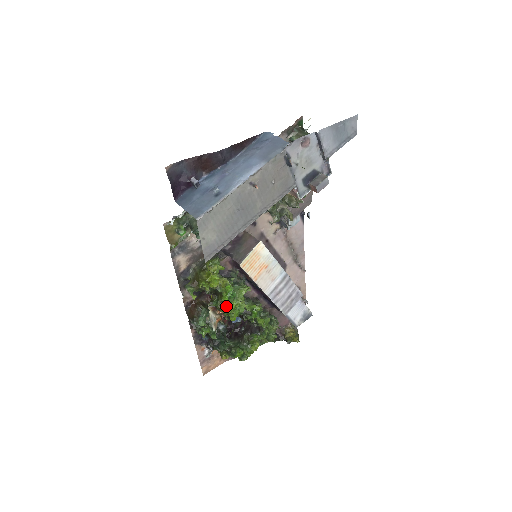
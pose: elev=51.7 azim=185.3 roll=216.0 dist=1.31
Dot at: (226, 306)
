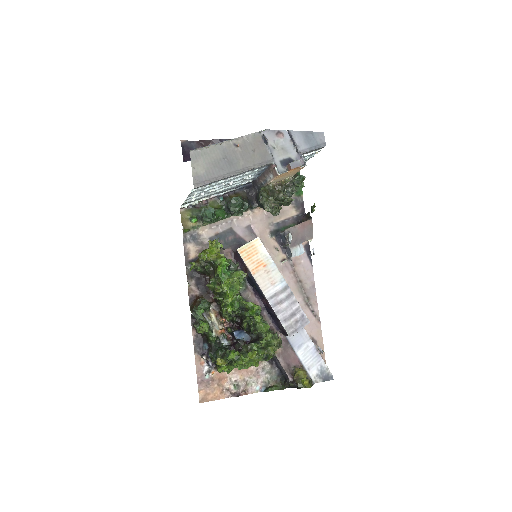
Dot at: (221, 284)
